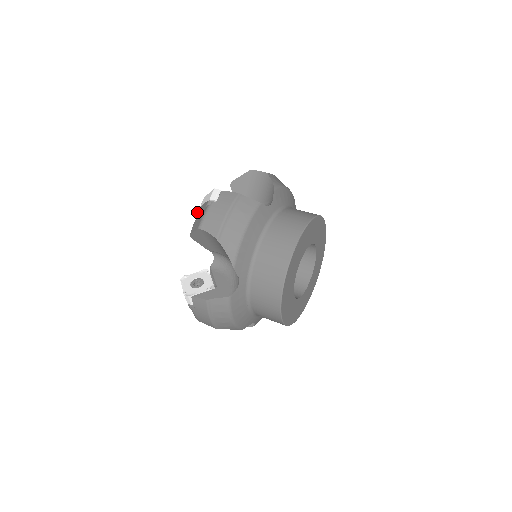
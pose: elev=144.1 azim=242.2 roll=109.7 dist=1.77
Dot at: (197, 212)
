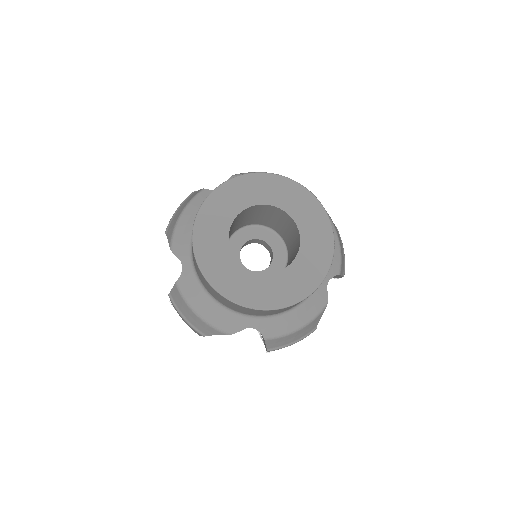
Dot at: occluded
